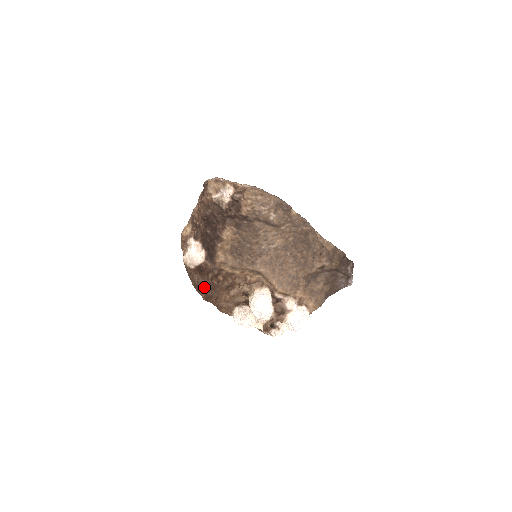
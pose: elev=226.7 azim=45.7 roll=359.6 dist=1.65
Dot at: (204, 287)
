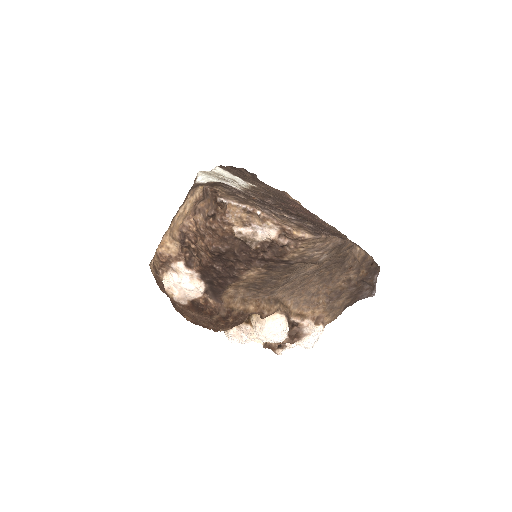
Dot at: (195, 316)
